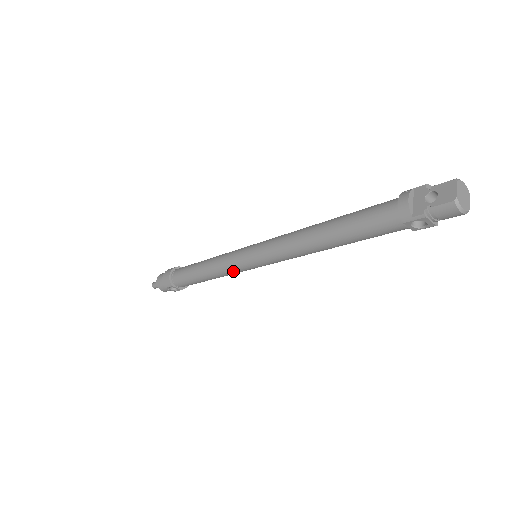
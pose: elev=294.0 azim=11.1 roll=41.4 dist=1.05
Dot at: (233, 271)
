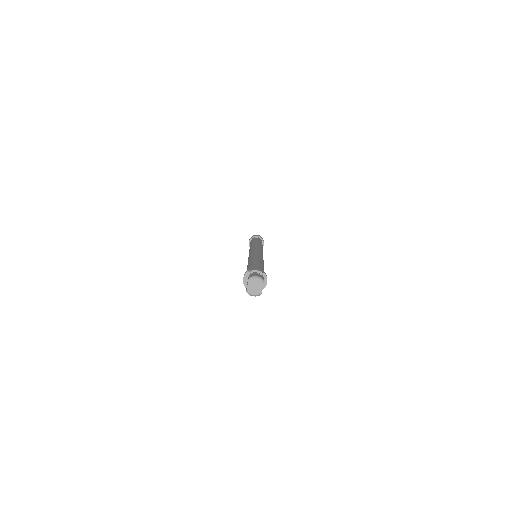
Dot at: occluded
